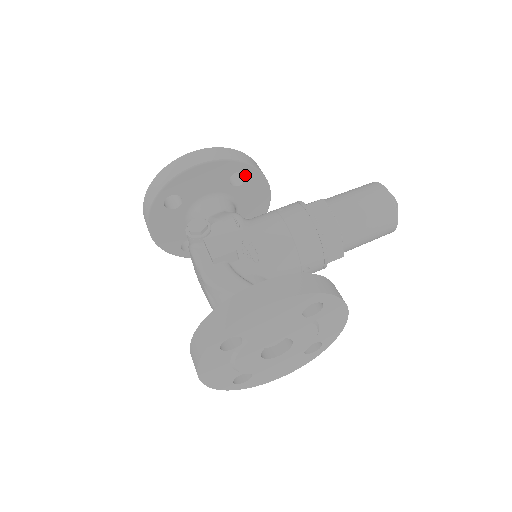
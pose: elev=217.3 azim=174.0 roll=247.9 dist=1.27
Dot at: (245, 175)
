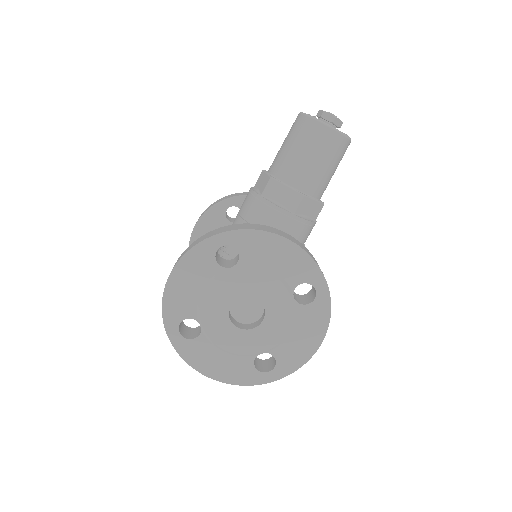
Dot at: (238, 207)
